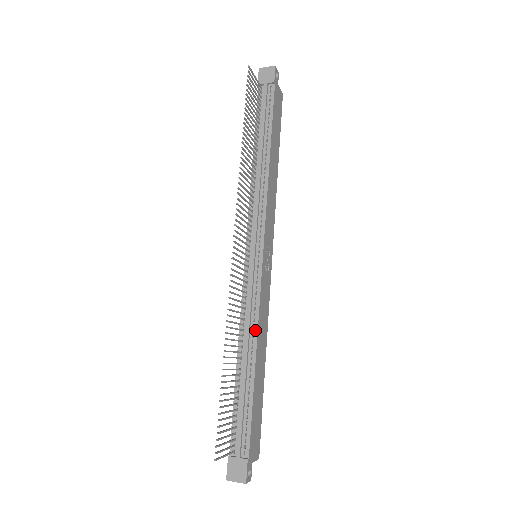
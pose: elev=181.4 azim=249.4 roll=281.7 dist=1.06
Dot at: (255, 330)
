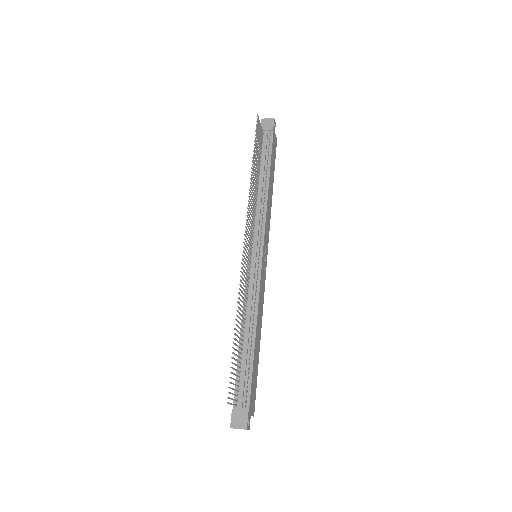
Dot at: (256, 310)
